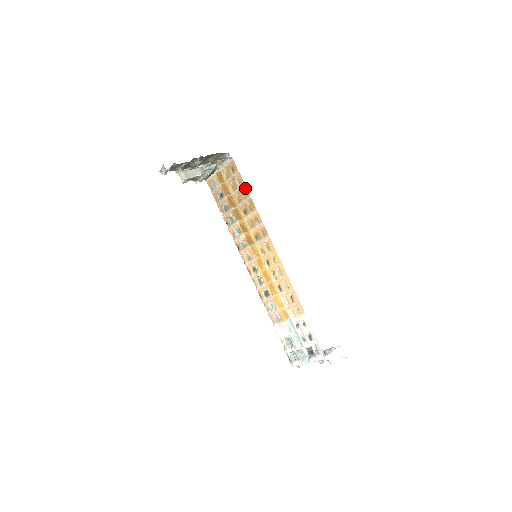
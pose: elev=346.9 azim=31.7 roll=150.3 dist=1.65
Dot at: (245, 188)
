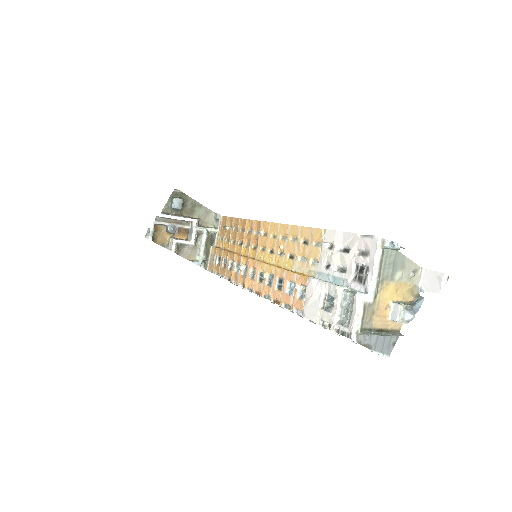
Dot at: (235, 220)
